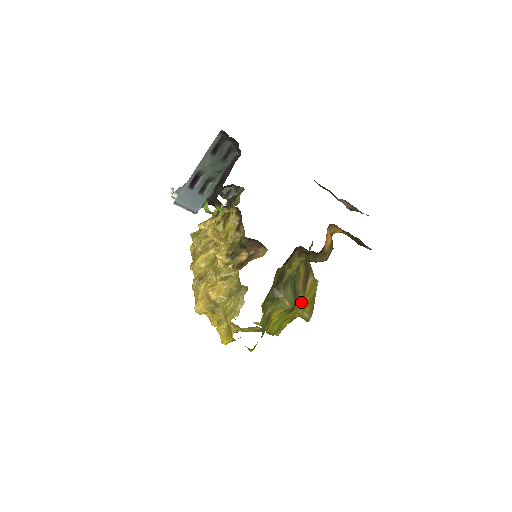
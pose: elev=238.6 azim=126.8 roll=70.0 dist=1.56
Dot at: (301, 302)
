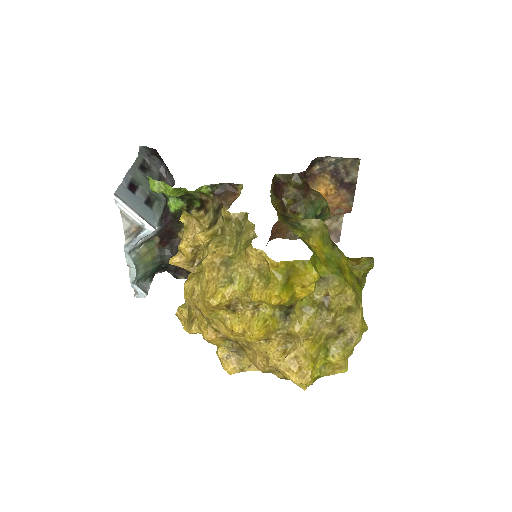
Dot at: occluded
